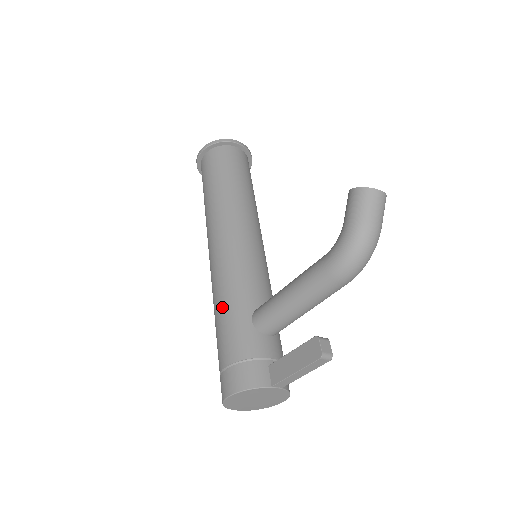
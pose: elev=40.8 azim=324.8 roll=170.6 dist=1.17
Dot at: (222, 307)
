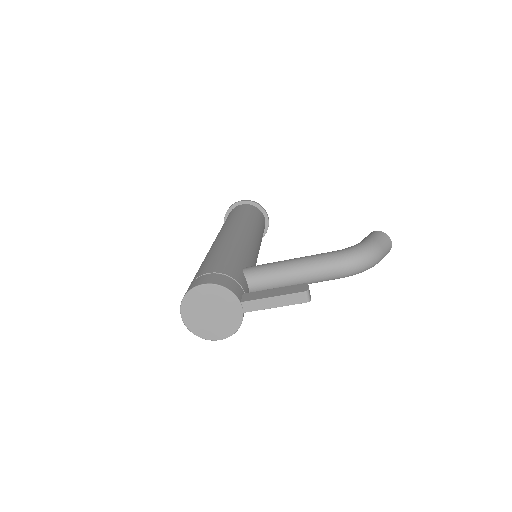
Dot at: (223, 252)
